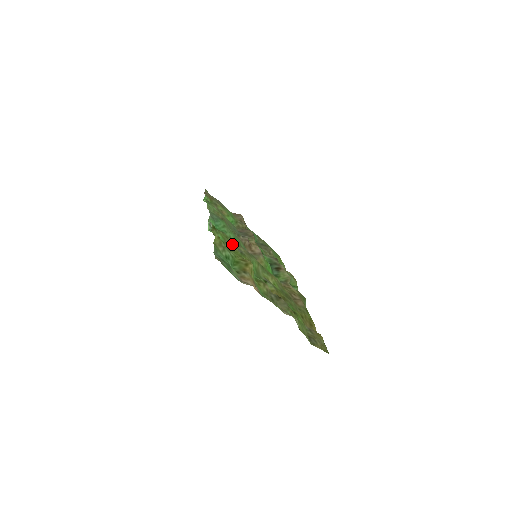
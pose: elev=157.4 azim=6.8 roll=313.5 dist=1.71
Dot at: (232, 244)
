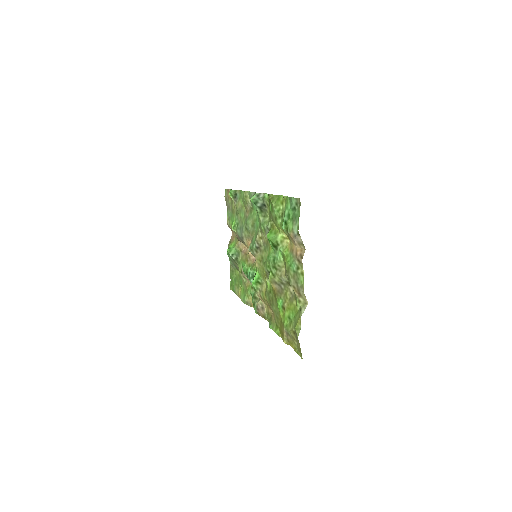
Dot at: (269, 221)
